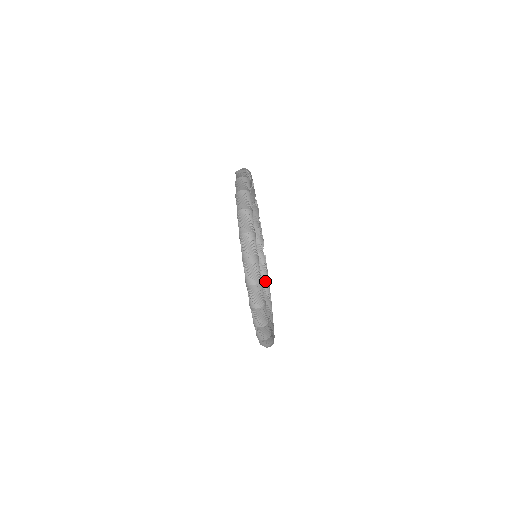
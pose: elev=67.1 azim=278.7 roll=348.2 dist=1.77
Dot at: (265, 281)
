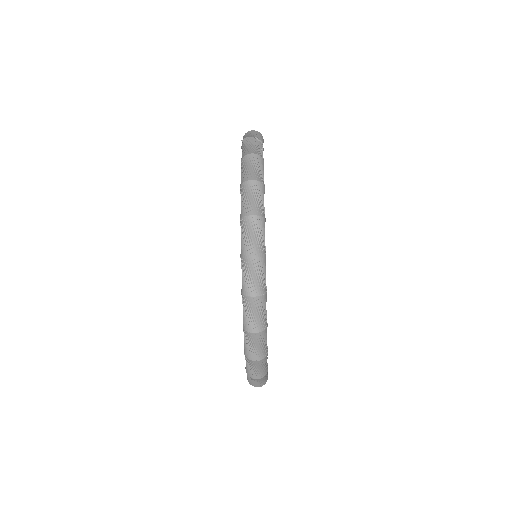
Dot at: occluded
